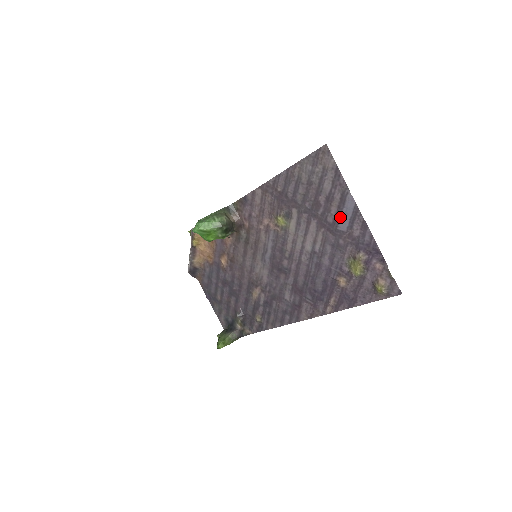
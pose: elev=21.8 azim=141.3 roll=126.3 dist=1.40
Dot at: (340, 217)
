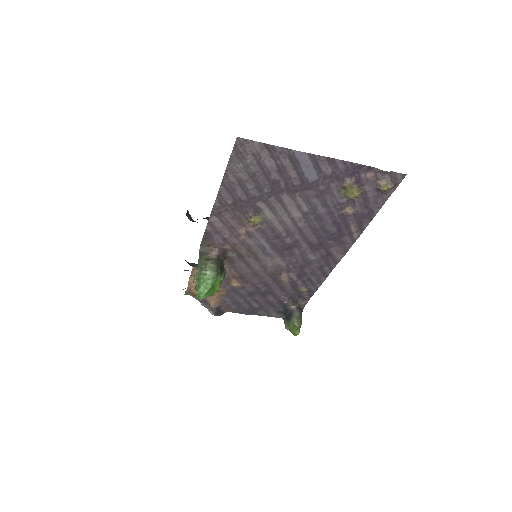
Dot at: (304, 174)
